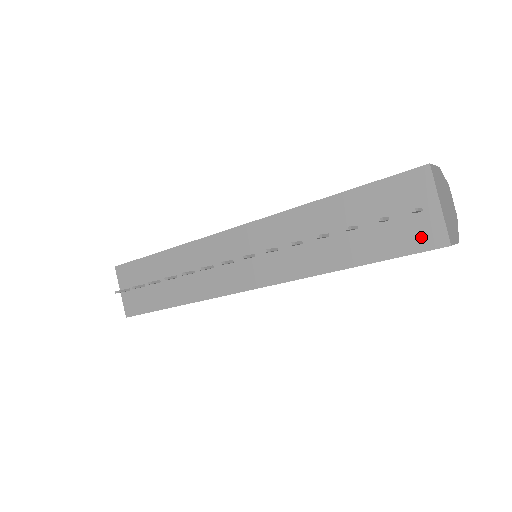
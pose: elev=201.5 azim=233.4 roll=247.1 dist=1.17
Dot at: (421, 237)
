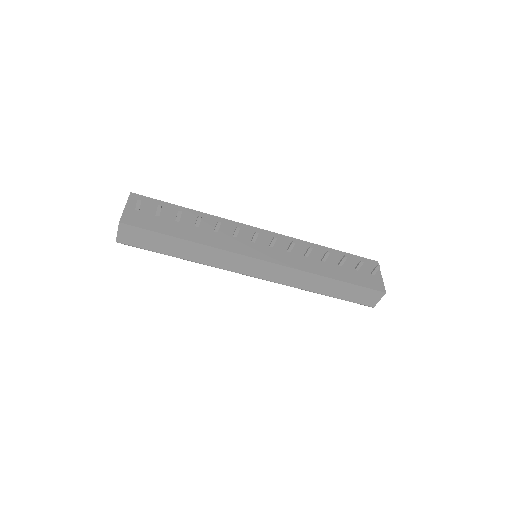
Dot at: (373, 284)
